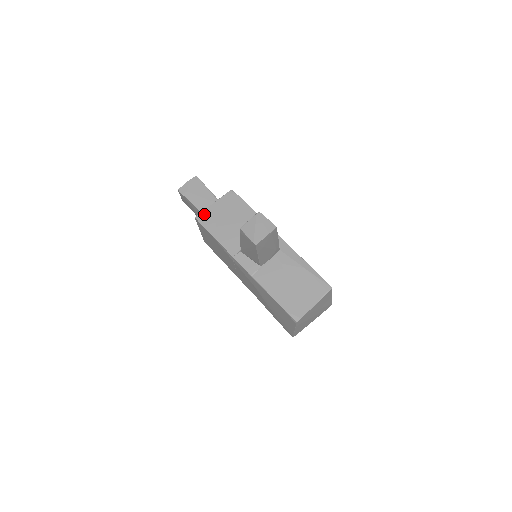
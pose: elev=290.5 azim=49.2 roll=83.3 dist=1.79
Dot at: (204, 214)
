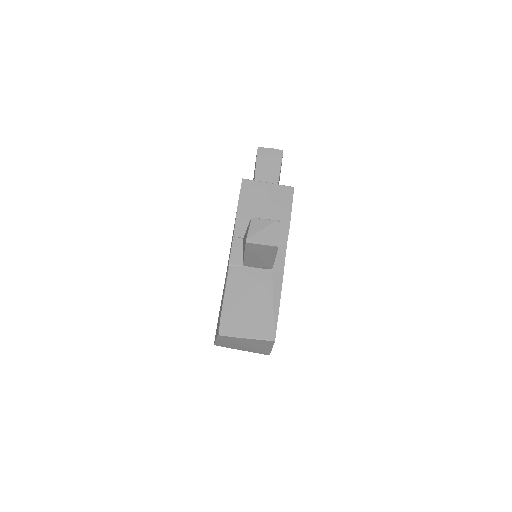
Dot at: (252, 183)
